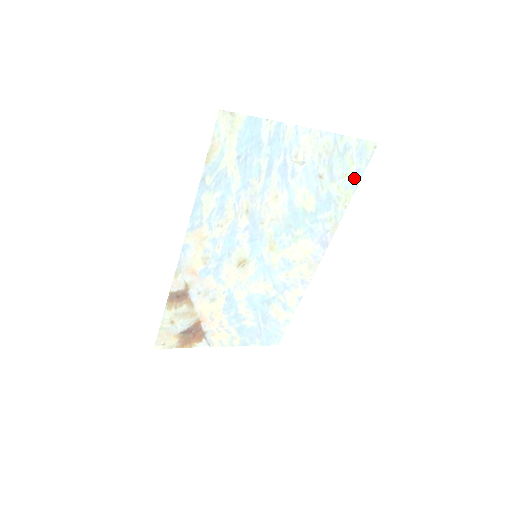
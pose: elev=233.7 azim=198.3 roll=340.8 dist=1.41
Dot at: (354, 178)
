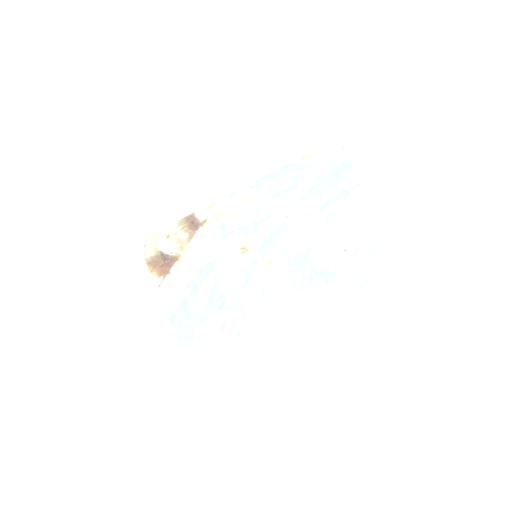
Dot at: (362, 280)
